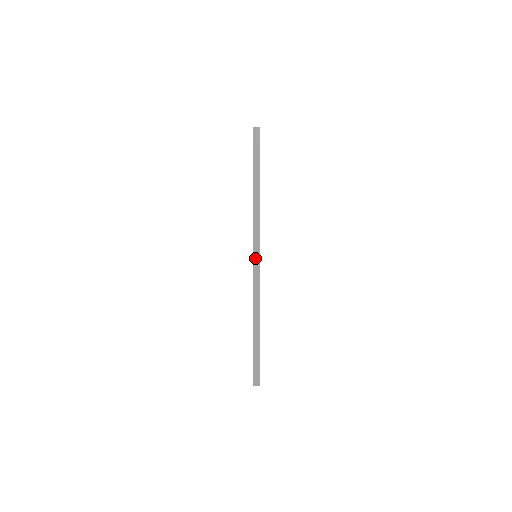
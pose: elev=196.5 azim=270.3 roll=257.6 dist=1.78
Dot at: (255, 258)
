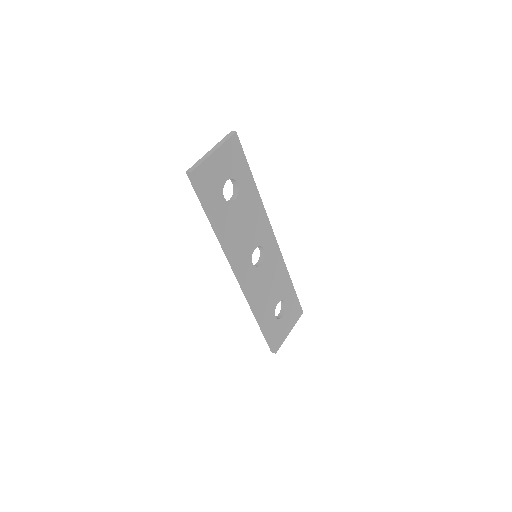
Dot at: (239, 281)
